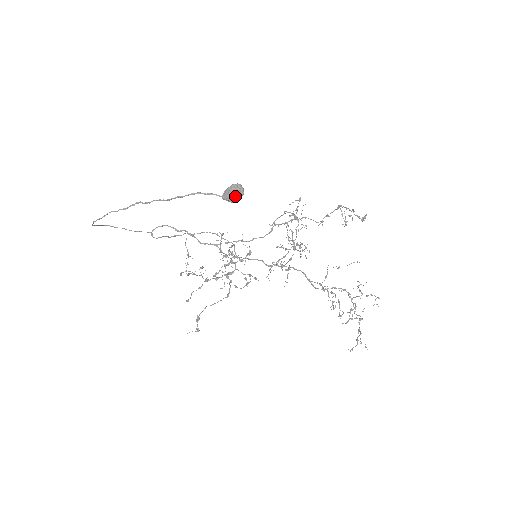
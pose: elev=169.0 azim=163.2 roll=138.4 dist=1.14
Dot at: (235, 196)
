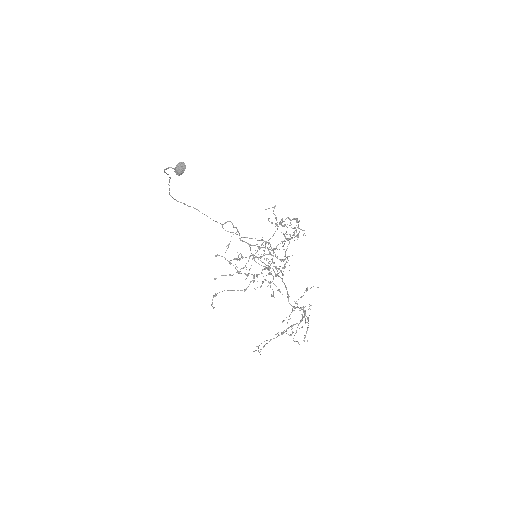
Dot at: (176, 169)
